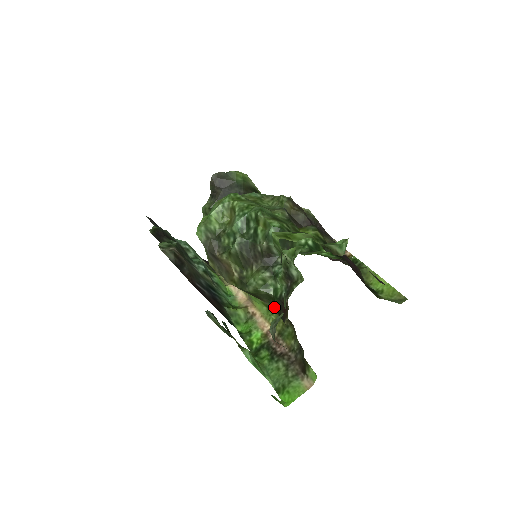
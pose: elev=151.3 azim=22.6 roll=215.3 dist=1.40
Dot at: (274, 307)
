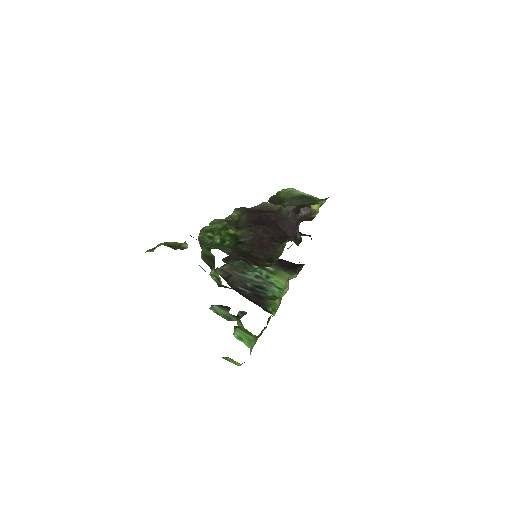
Dot at: occluded
